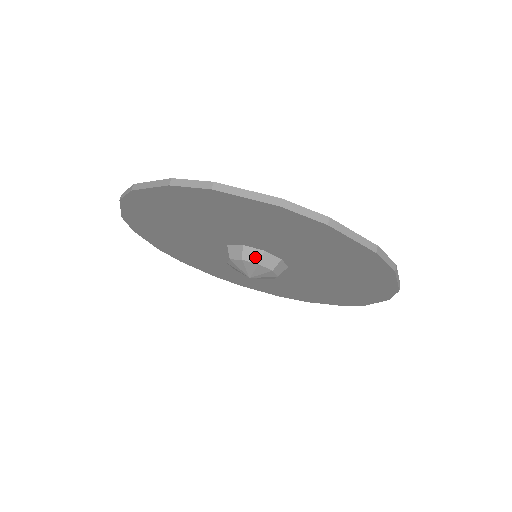
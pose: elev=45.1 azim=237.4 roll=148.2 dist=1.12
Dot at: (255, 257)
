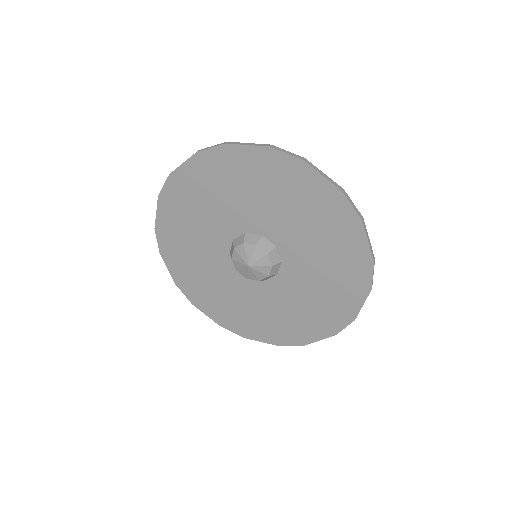
Dot at: (254, 240)
